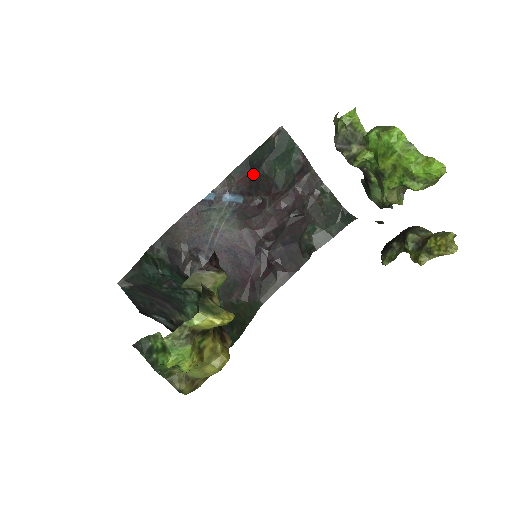
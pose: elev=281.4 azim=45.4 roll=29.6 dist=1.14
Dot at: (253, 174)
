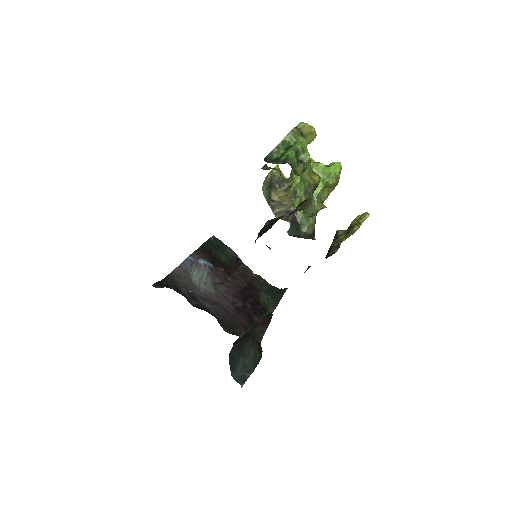
Dot at: (210, 254)
